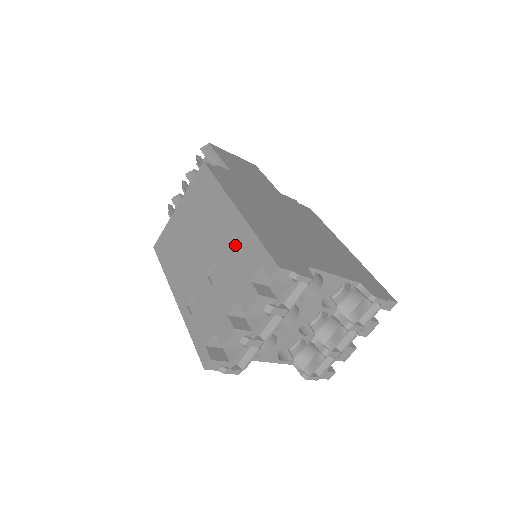
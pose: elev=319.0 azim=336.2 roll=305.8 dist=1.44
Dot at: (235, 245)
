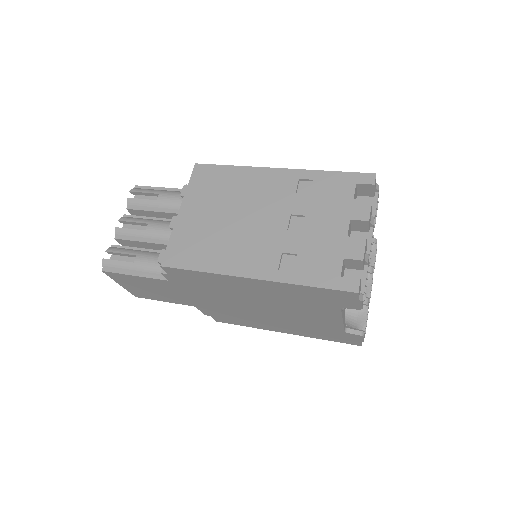
Dot at: (304, 192)
